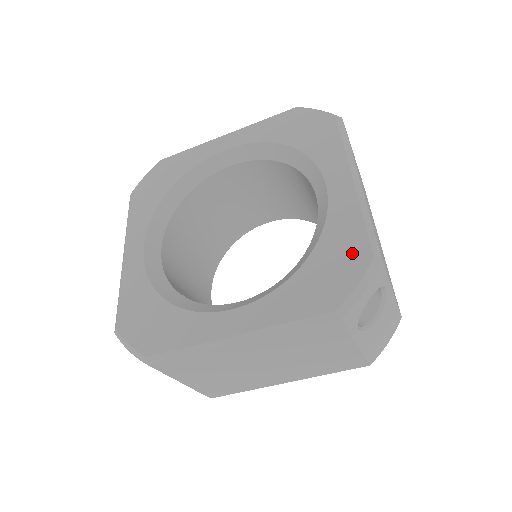
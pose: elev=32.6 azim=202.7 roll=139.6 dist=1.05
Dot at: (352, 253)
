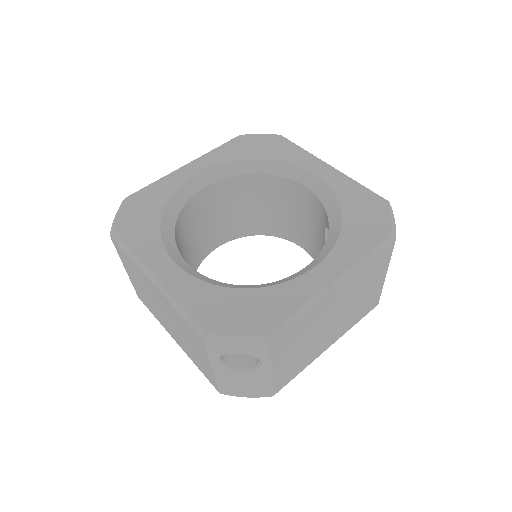
Dot at: (370, 202)
